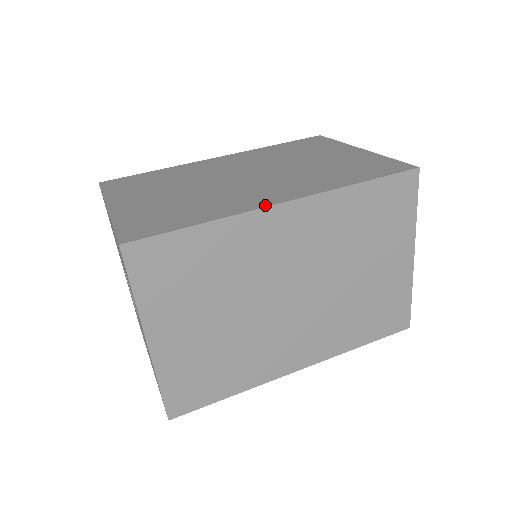
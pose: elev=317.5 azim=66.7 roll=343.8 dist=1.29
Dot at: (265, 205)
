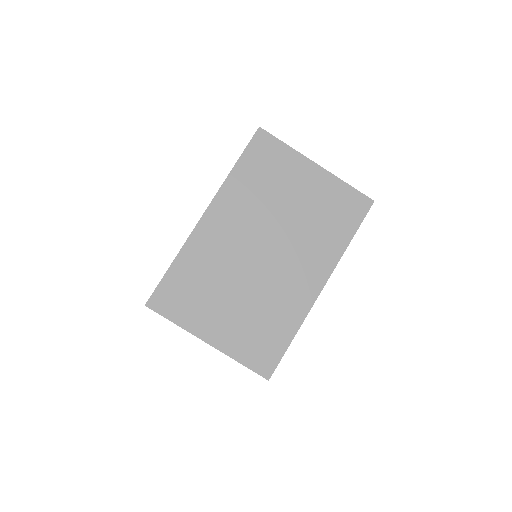
Dot at: (314, 298)
